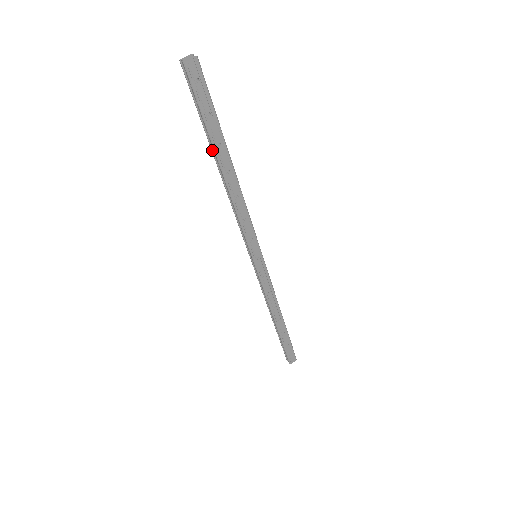
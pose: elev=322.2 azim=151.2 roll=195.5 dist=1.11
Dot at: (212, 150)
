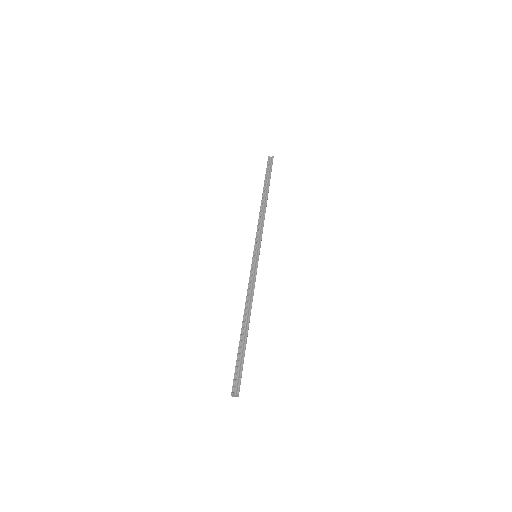
Dot at: occluded
